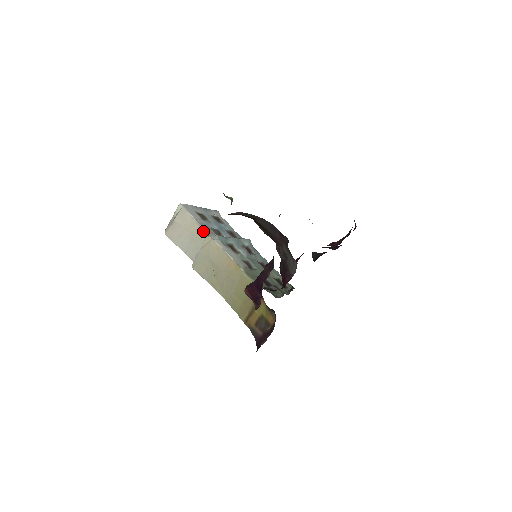
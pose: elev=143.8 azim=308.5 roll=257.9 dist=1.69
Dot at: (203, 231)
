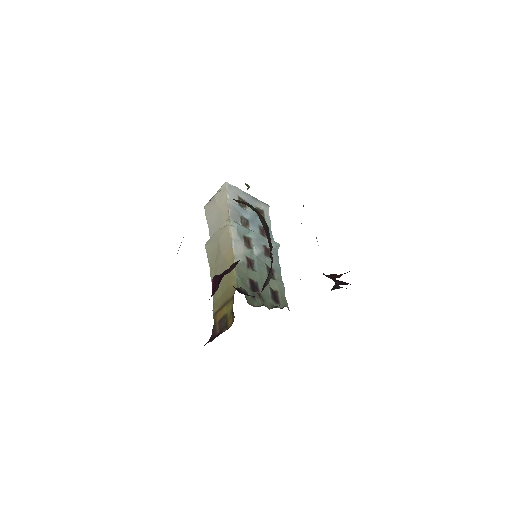
Dot at: (228, 214)
